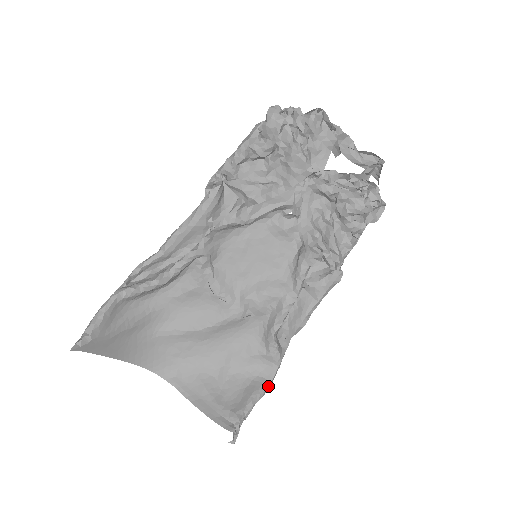
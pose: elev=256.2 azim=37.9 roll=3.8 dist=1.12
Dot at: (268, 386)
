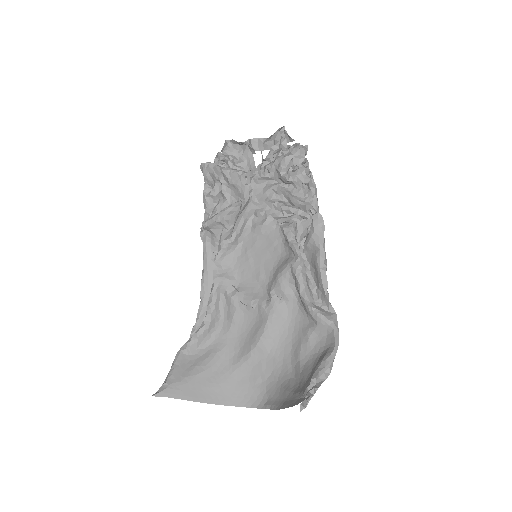
Dot at: (332, 351)
